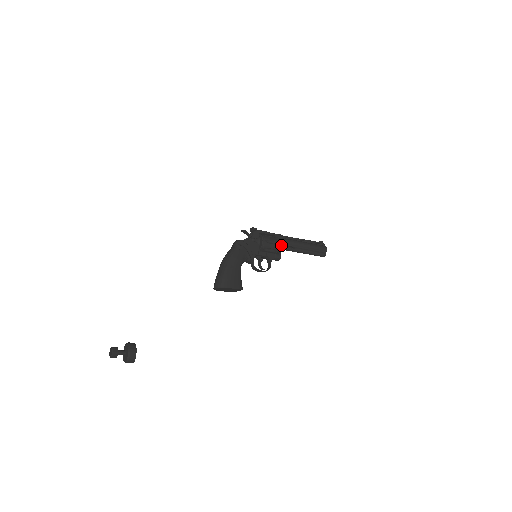
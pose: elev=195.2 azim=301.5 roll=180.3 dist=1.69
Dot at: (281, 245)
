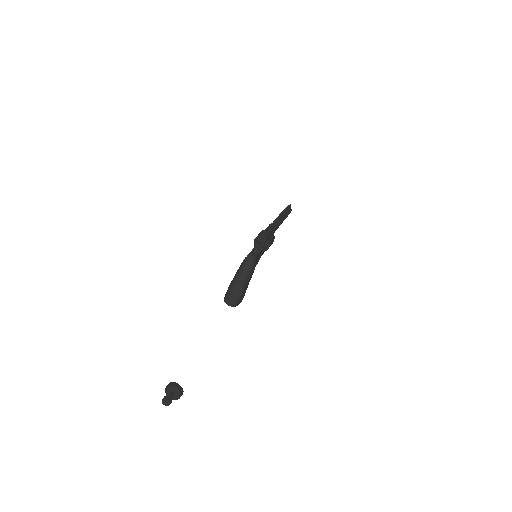
Dot at: occluded
